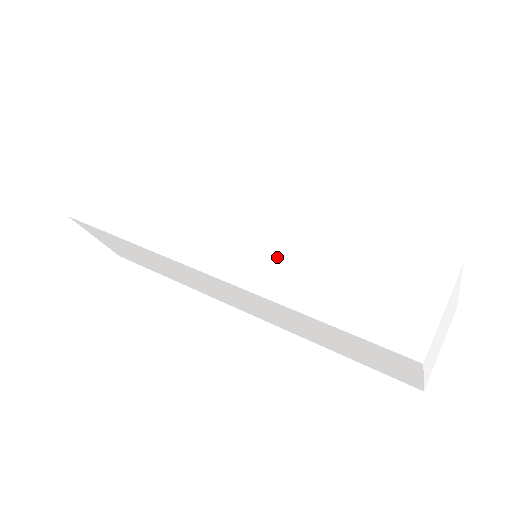
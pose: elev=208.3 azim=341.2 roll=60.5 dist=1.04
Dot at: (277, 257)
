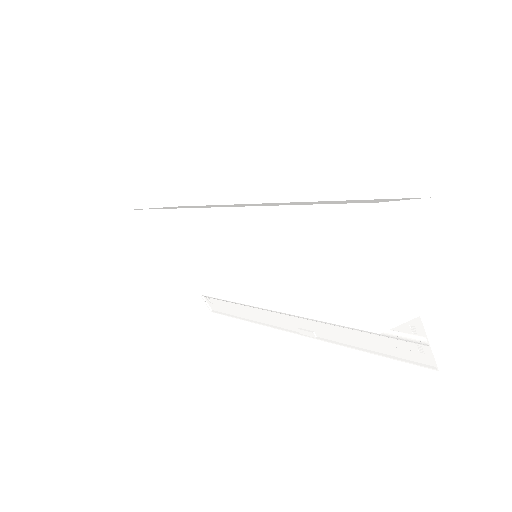
Dot at: occluded
